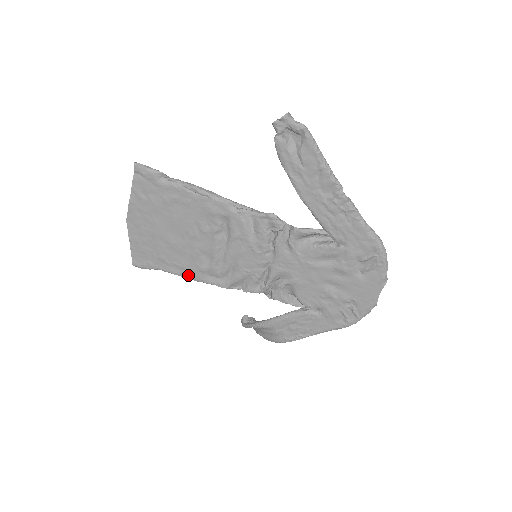
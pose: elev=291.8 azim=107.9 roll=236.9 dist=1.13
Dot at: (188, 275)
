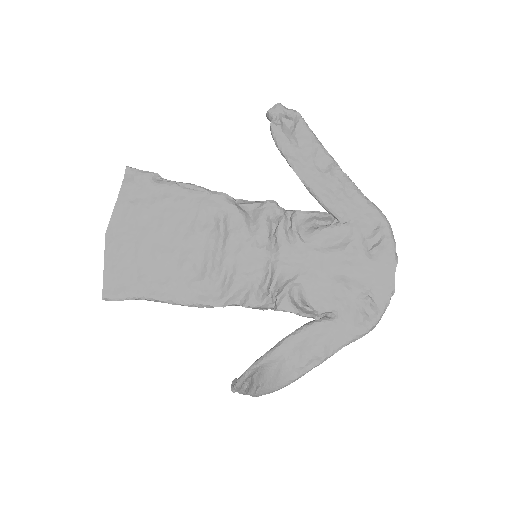
Dot at: (174, 297)
